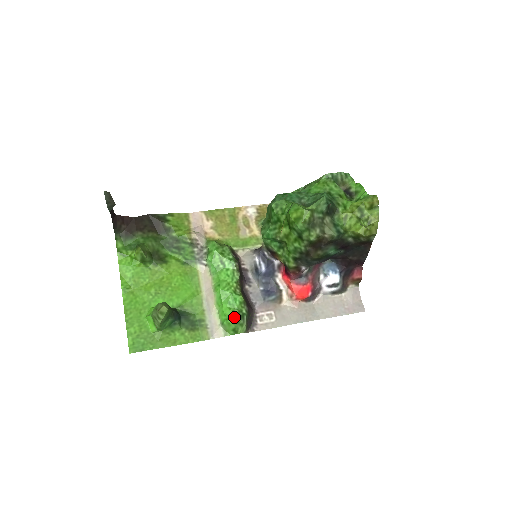
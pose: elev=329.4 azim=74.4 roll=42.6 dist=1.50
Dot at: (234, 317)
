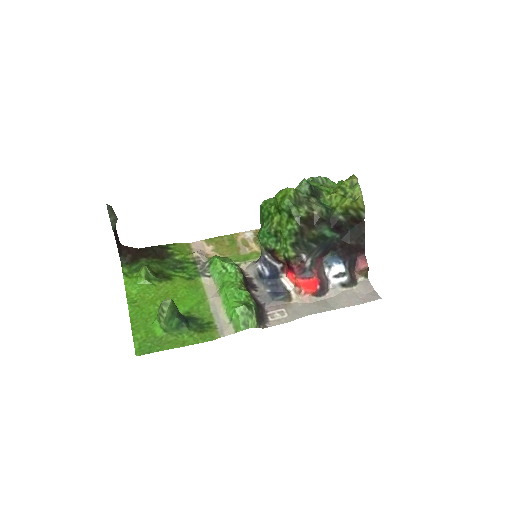
Dot at: (241, 307)
